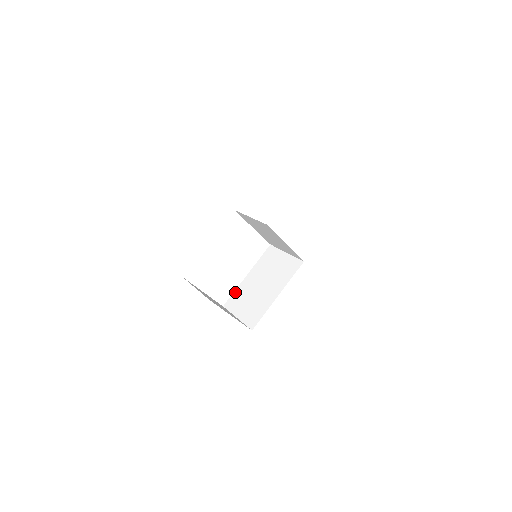
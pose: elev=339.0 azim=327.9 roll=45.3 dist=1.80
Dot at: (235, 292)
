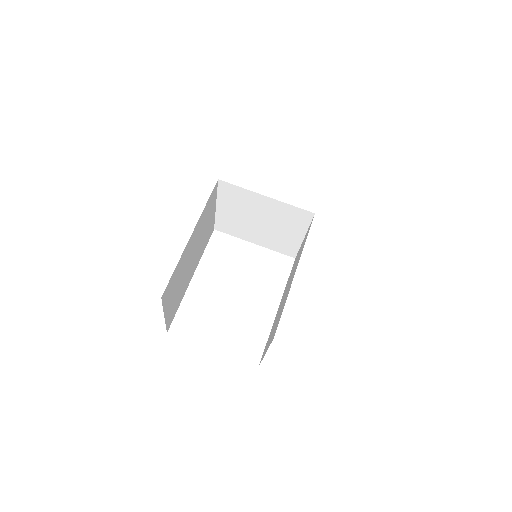
Dot at: occluded
